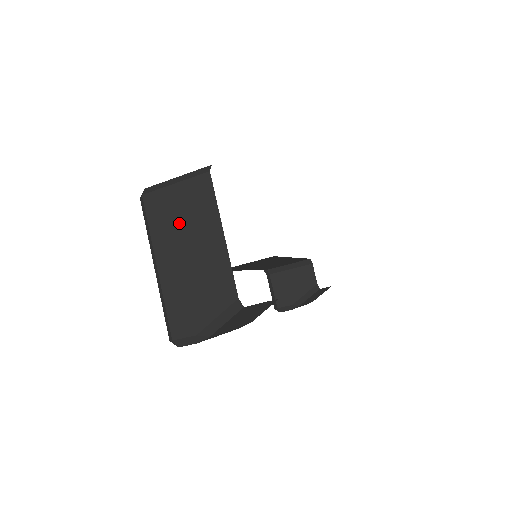
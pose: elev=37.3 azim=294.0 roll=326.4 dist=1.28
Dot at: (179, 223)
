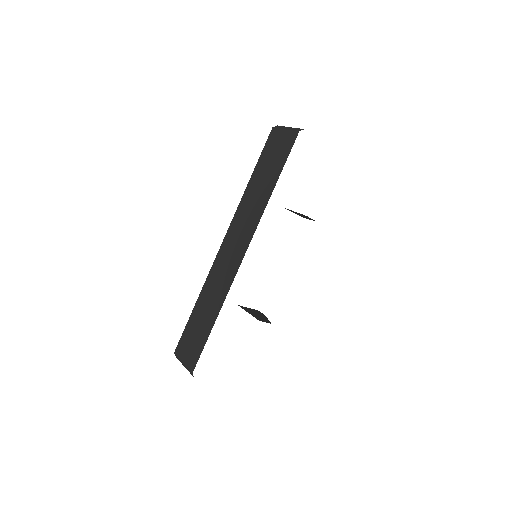
Dot at: occluded
